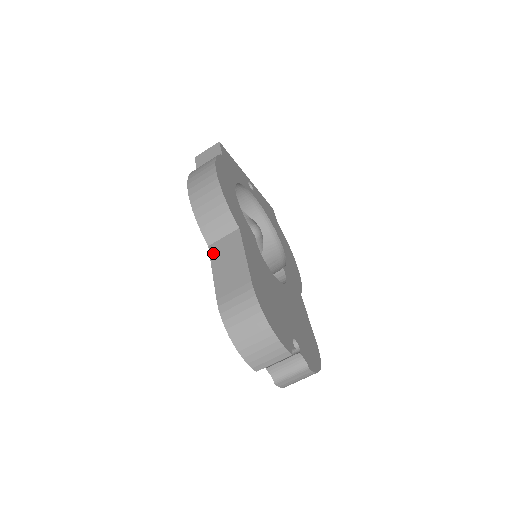
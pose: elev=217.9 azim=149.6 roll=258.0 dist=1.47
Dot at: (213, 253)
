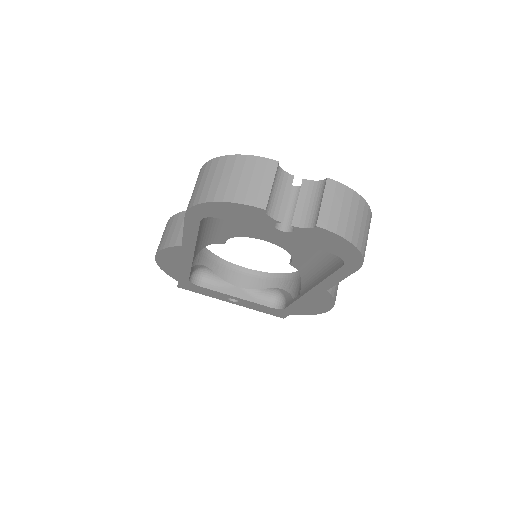
Dot at: occluded
